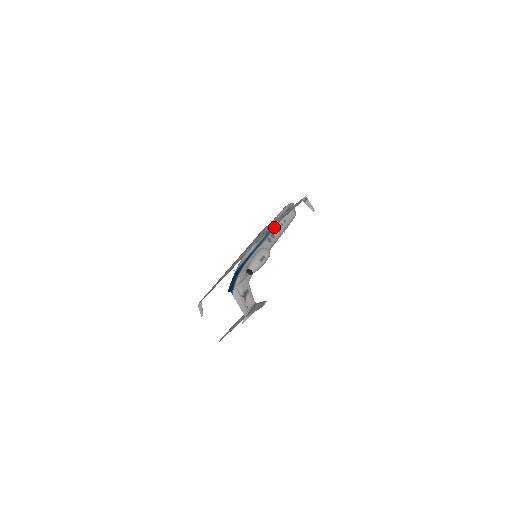
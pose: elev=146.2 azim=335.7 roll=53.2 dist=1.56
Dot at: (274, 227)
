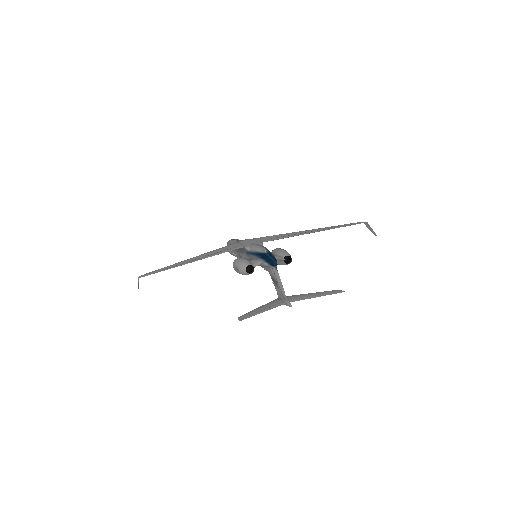
Dot at: occluded
